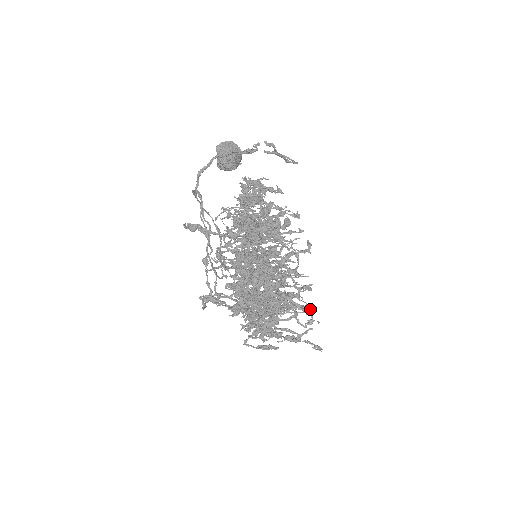
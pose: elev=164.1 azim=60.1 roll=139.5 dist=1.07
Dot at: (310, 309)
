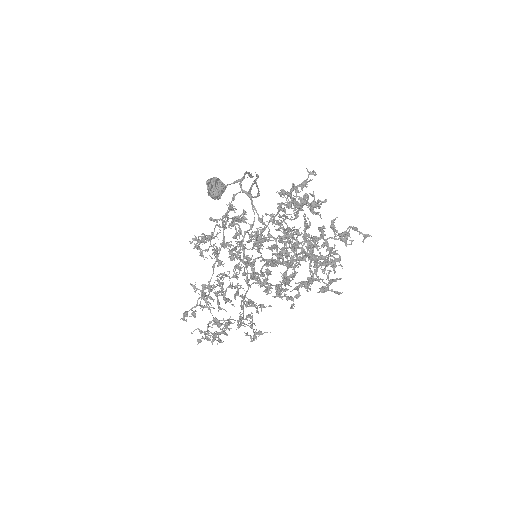
Dot at: (287, 298)
